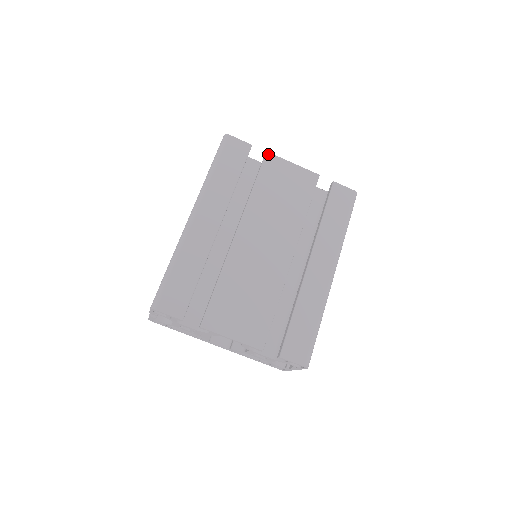
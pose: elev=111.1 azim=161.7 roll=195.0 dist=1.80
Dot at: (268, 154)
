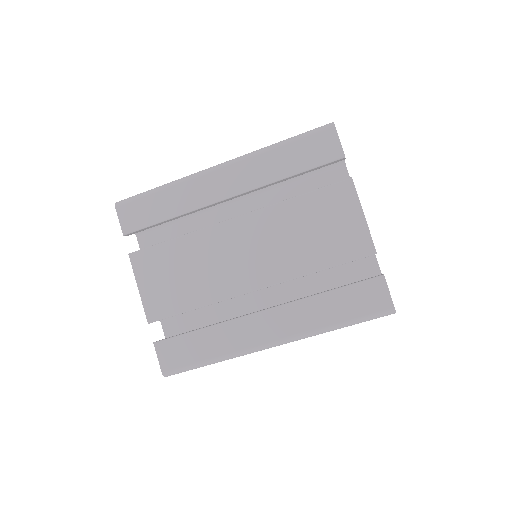
Dot at: (350, 181)
